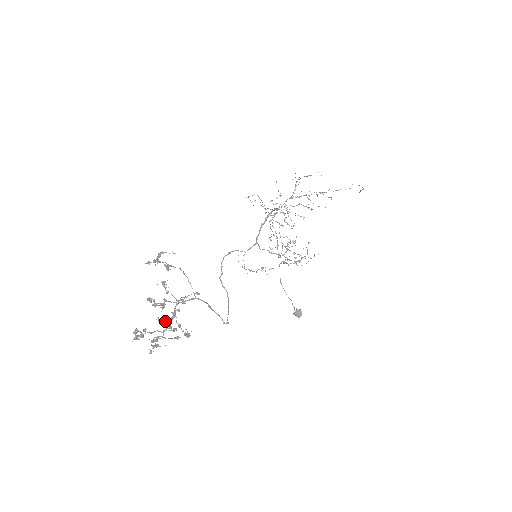
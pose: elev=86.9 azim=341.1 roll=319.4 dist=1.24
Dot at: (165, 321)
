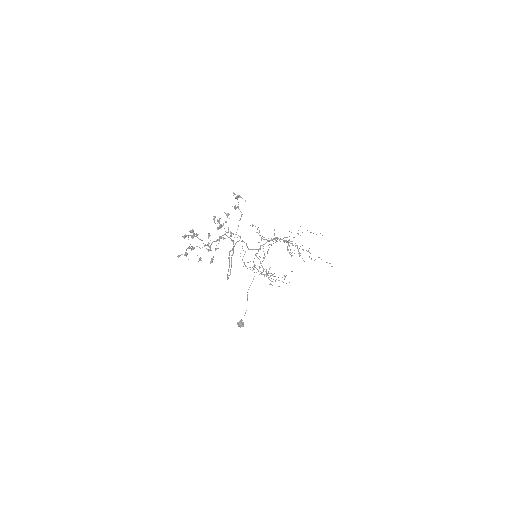
Dot at: occluded
